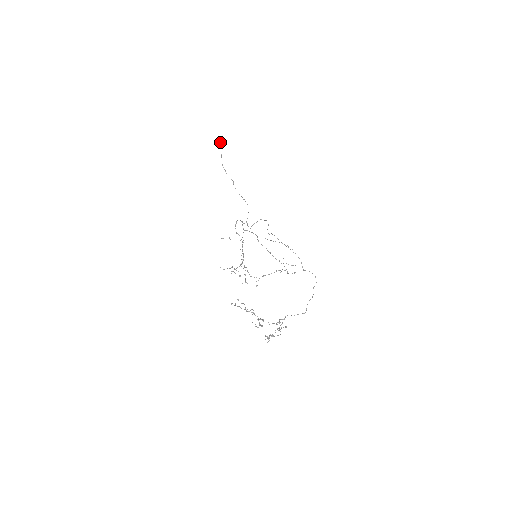
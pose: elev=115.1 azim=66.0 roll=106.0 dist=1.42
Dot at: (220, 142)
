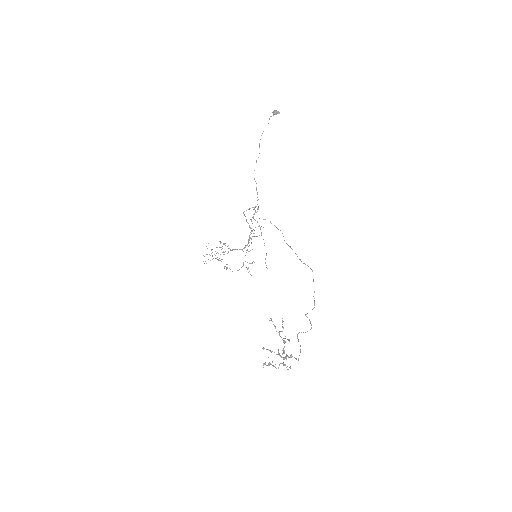
Dot at: (279, 112)
